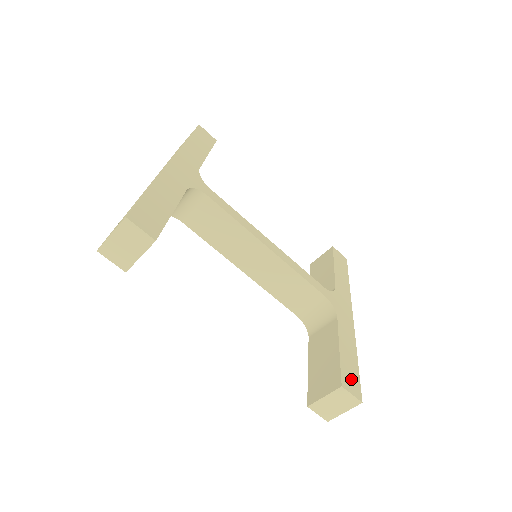
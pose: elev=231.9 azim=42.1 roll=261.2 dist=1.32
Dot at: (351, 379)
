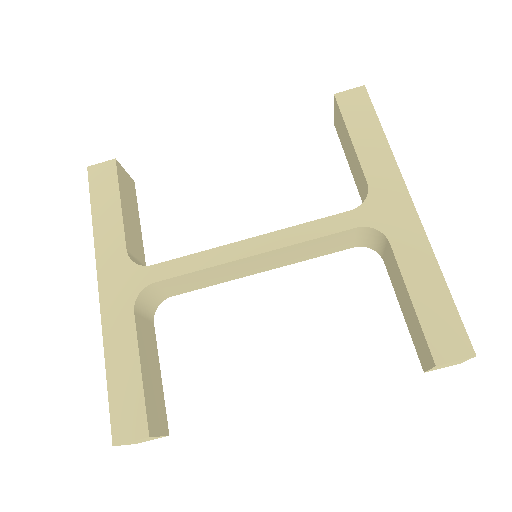
Dot at: (446, 335)
